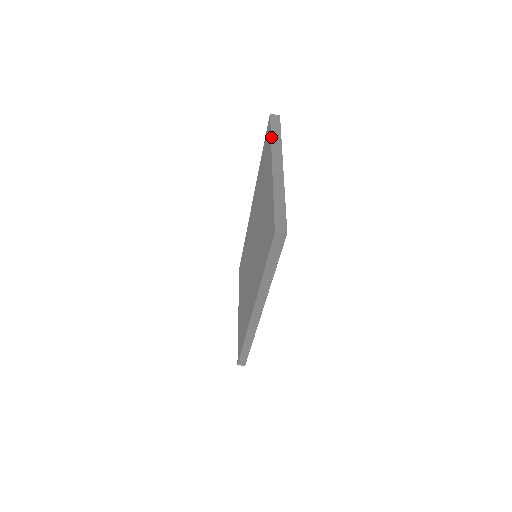
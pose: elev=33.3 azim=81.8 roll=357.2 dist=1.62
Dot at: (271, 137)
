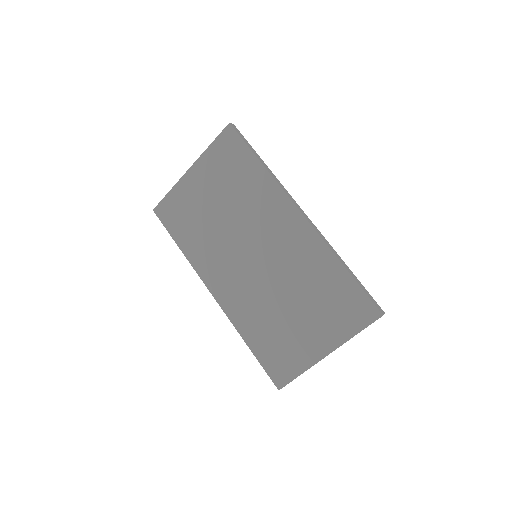
Dot at: occluded
